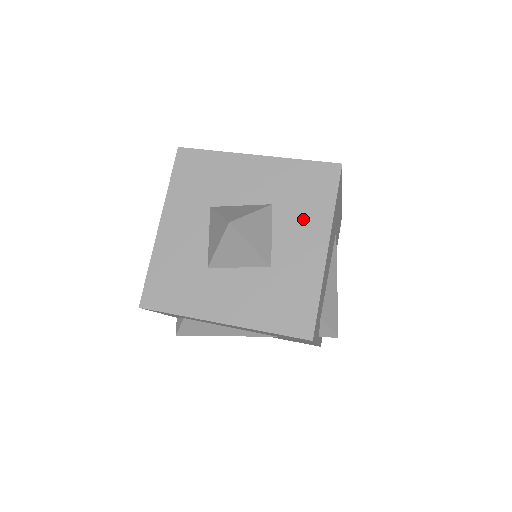
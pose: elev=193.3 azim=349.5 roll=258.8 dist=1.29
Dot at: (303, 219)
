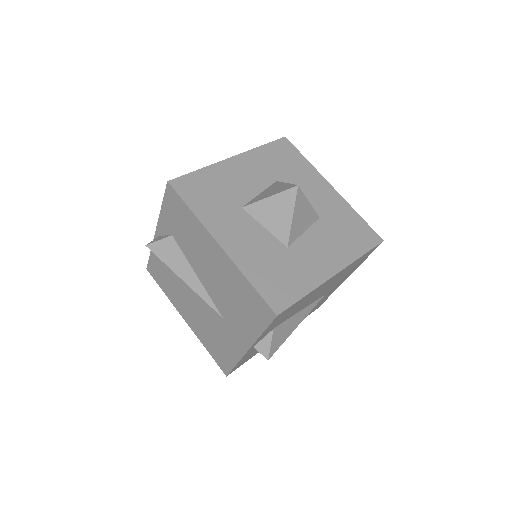
Dot at: (302, 179)
